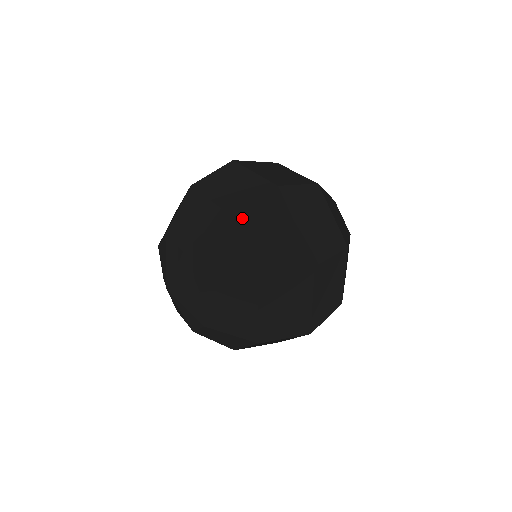
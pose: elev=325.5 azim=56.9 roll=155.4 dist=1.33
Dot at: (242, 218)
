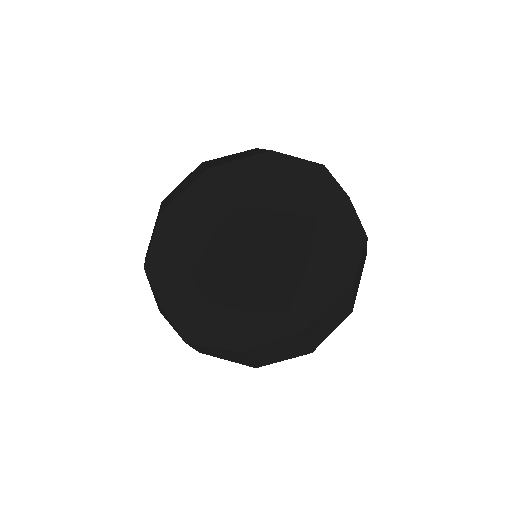
Dot at: (214, 287)
